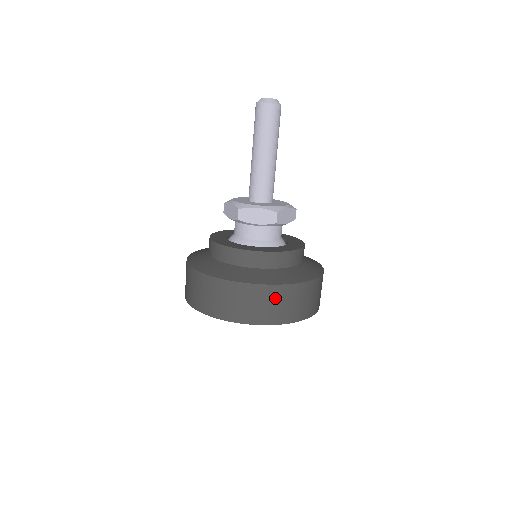
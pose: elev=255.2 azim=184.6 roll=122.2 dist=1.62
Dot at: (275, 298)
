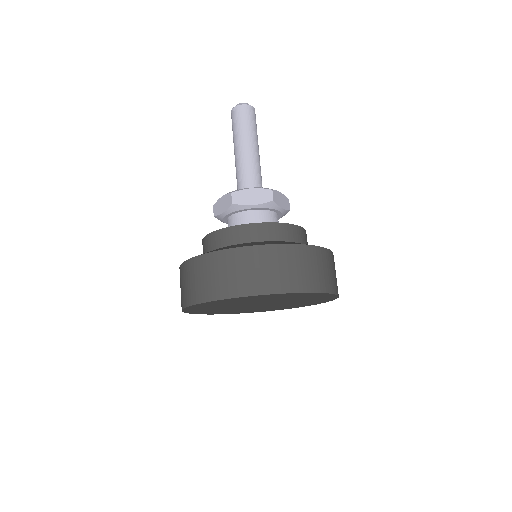
Dot at: (291, 260)
